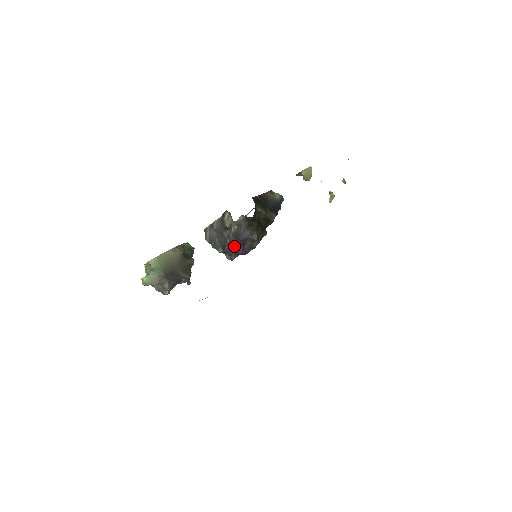
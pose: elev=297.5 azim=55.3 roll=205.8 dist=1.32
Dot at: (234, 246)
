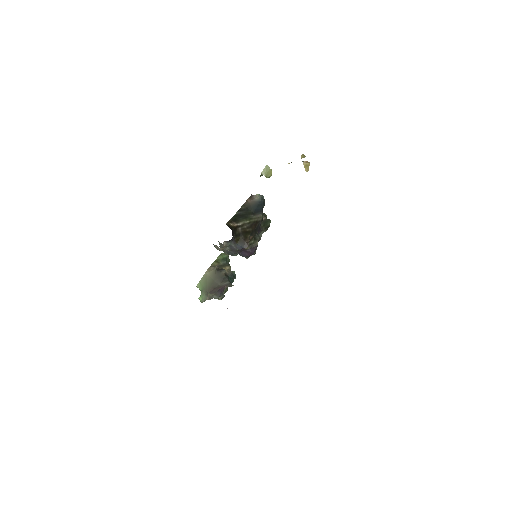
Dot at: (240, 254)
